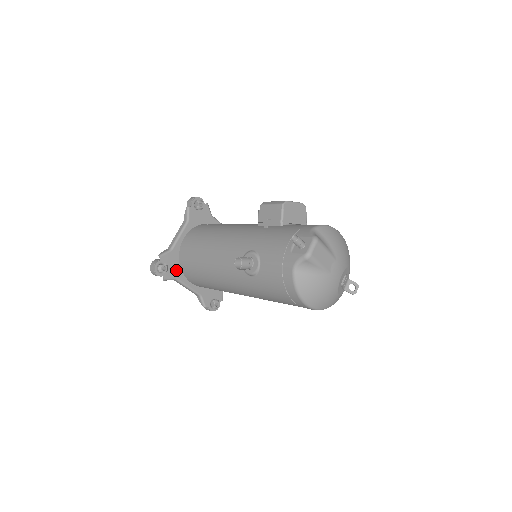
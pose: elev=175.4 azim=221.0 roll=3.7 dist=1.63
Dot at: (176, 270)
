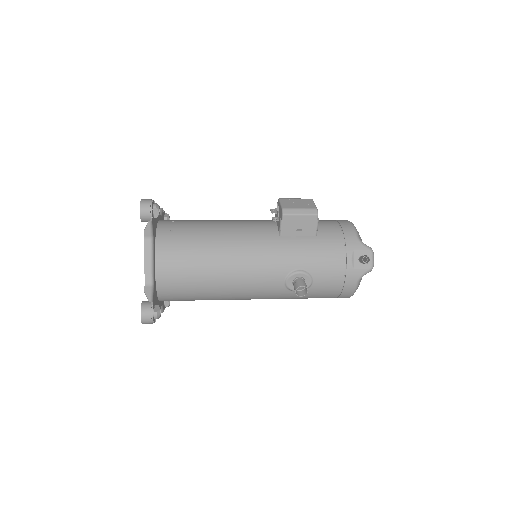
Dot at: (156, 301)
